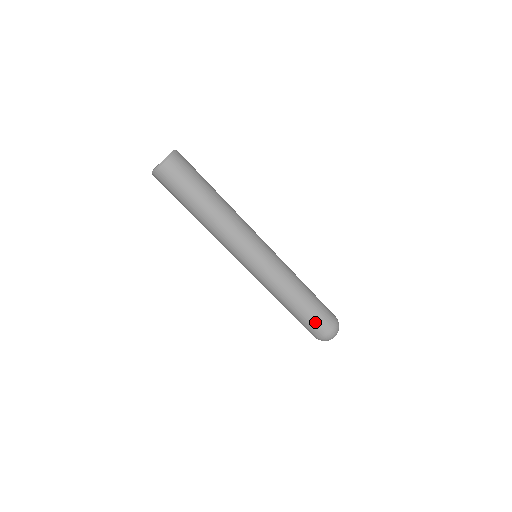
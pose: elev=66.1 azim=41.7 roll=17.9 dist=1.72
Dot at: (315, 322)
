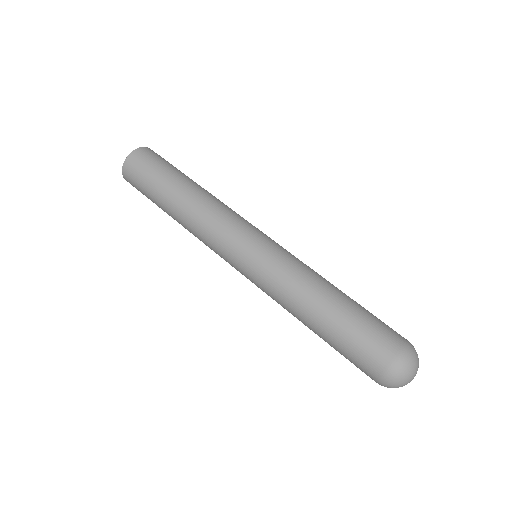
Dot at: (372, 327)
